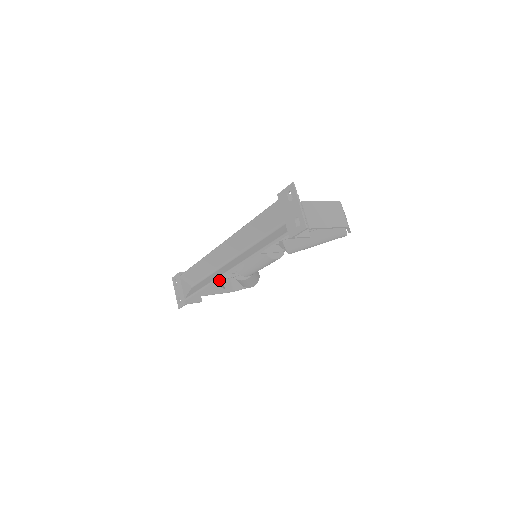
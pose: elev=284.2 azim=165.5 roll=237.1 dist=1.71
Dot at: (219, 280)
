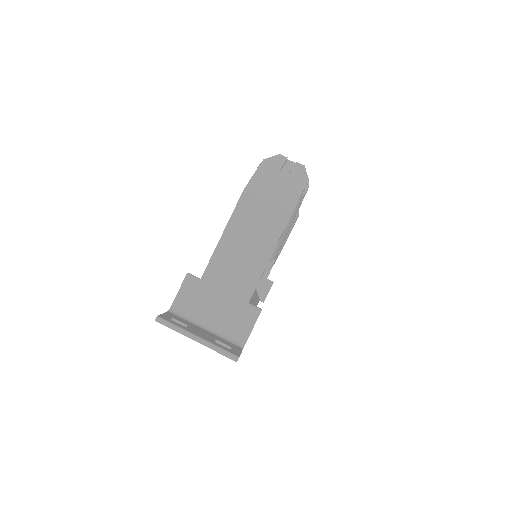
Dot at: occluded
